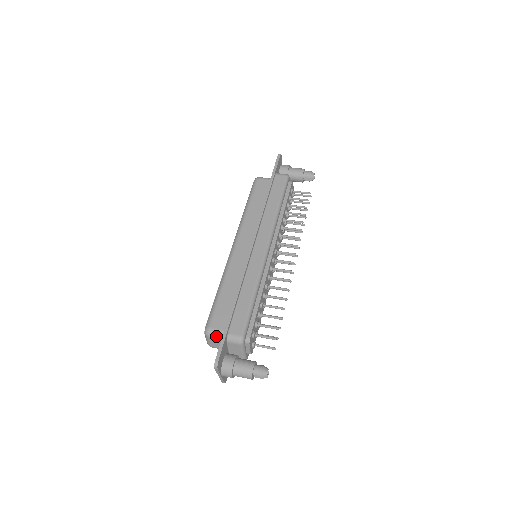
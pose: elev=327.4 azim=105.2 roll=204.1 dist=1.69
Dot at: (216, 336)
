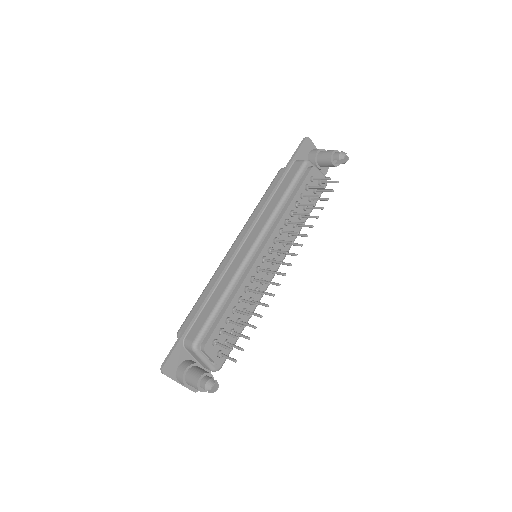
Dot at: occluded
